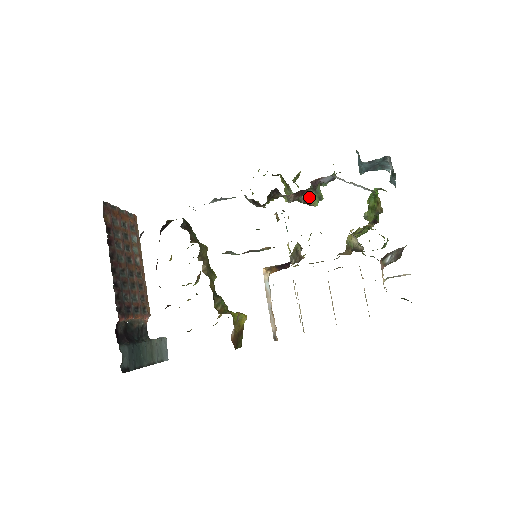
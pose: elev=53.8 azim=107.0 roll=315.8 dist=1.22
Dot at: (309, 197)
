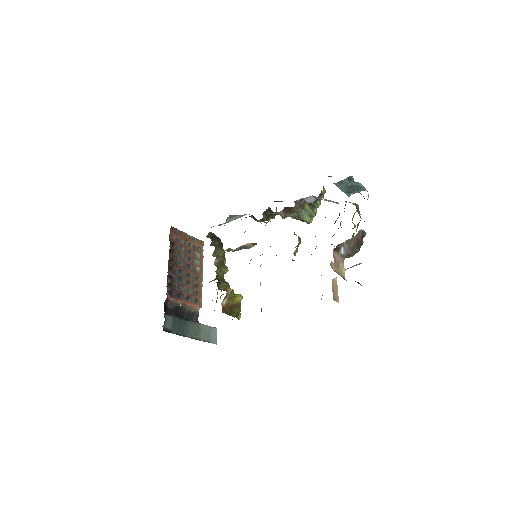
Dot at: (300, 215)
